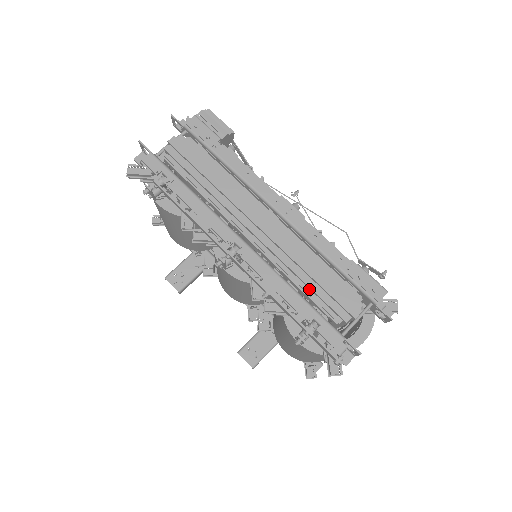
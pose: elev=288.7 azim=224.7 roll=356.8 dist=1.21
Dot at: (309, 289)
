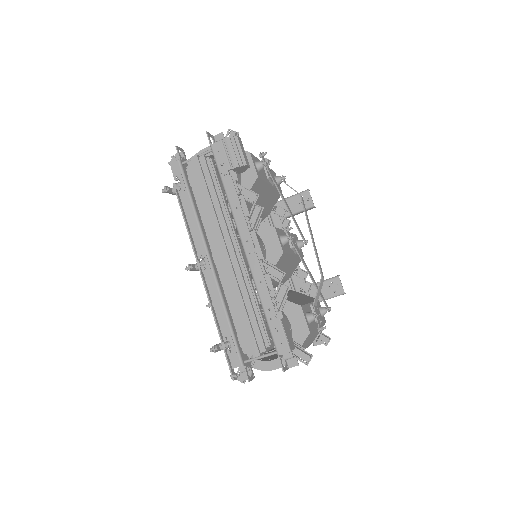
Dot at: (236, 318)
